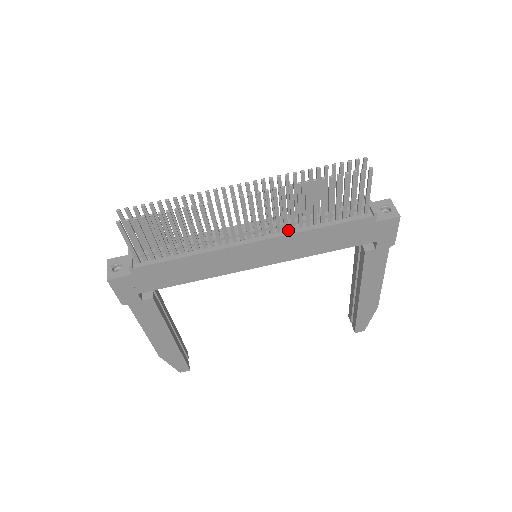
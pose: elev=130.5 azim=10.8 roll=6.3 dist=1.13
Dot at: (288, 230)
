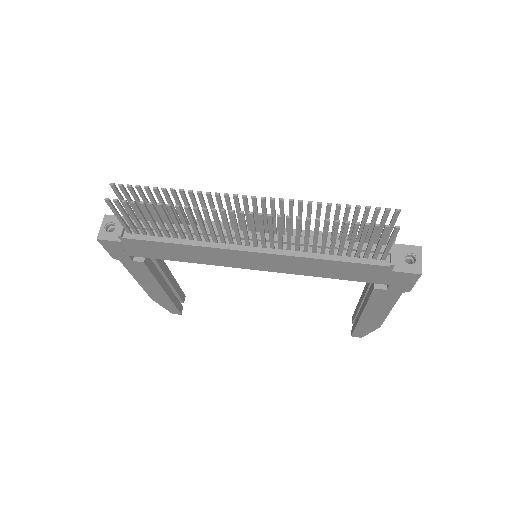
Dot at: (291, 250)
